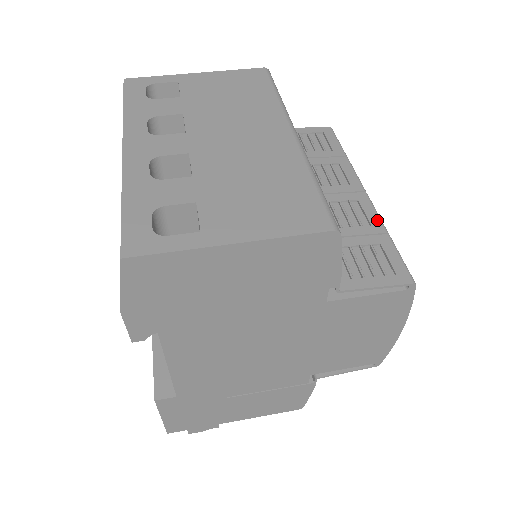
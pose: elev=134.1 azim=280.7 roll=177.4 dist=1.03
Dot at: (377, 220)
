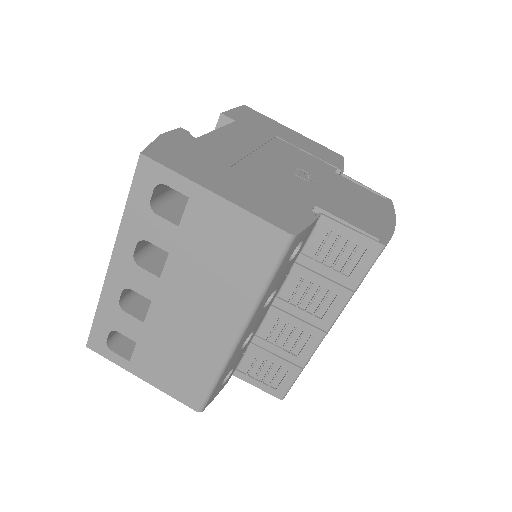
Dot at: (306, 357)
